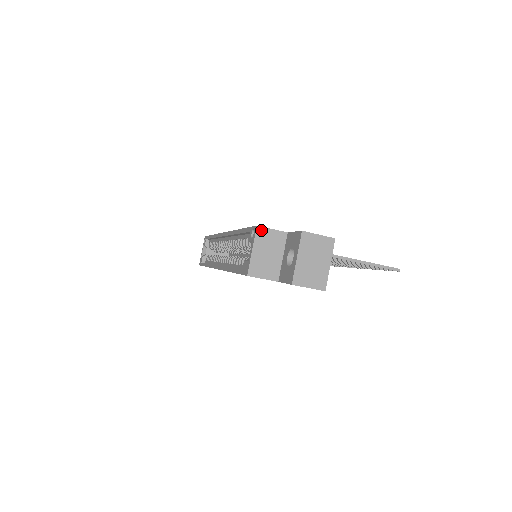
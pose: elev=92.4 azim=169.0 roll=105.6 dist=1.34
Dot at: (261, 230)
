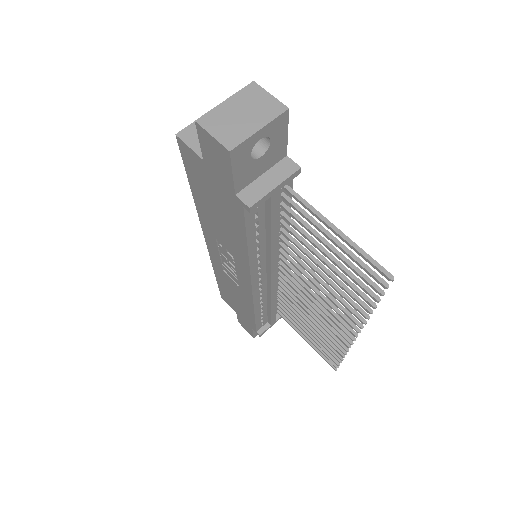
Dot at: occluded
